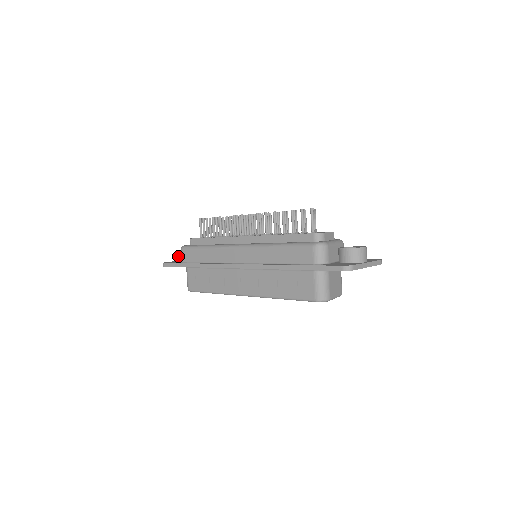
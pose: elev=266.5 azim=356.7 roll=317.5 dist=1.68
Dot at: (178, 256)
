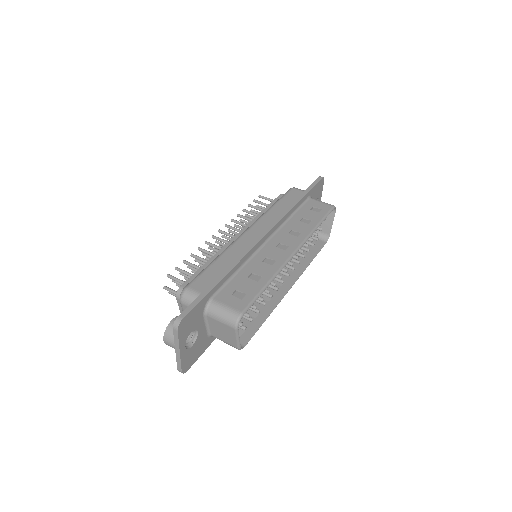
Dot at: occluded
